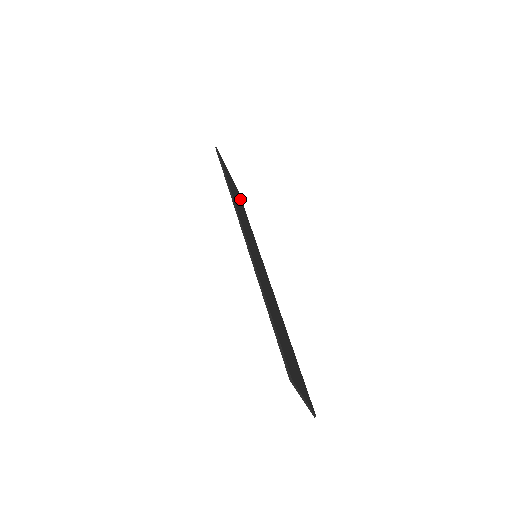
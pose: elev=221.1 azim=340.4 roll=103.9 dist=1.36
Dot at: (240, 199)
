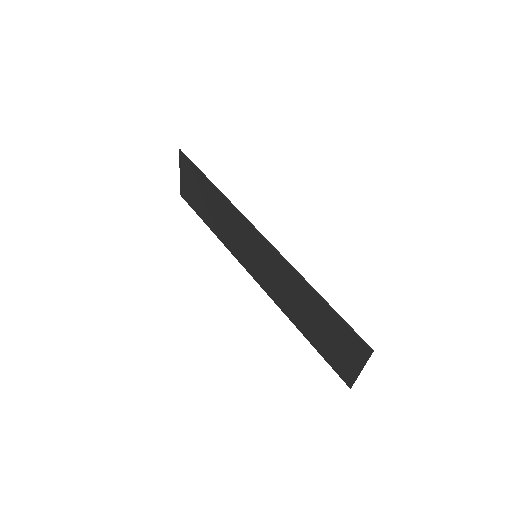
Dot at: (195, 204)
